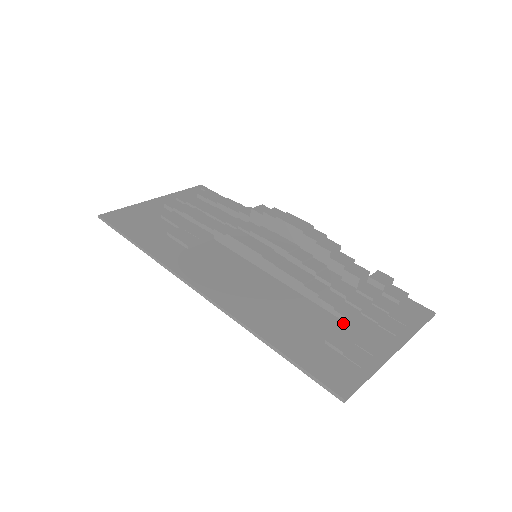
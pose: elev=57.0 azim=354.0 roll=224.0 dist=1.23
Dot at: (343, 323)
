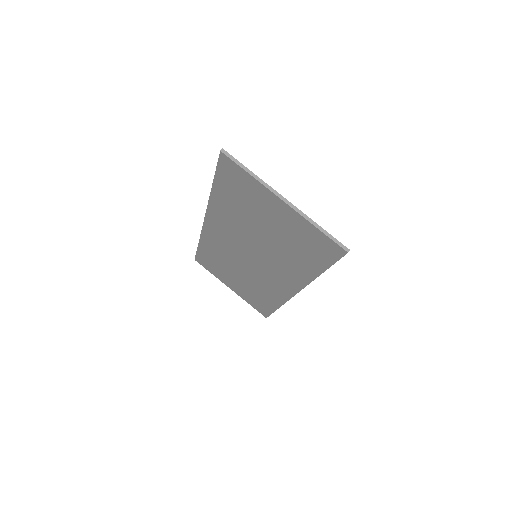
Dot at: occluded
